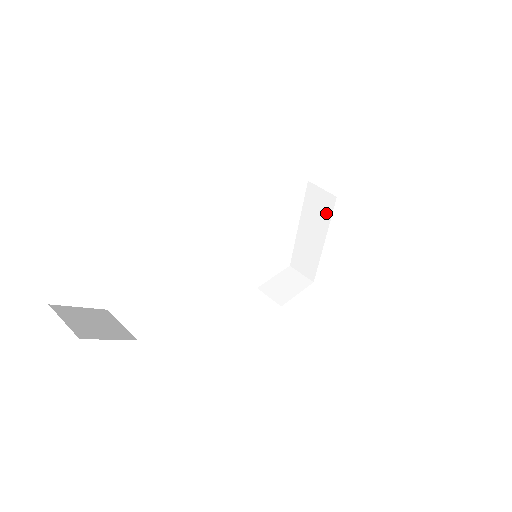
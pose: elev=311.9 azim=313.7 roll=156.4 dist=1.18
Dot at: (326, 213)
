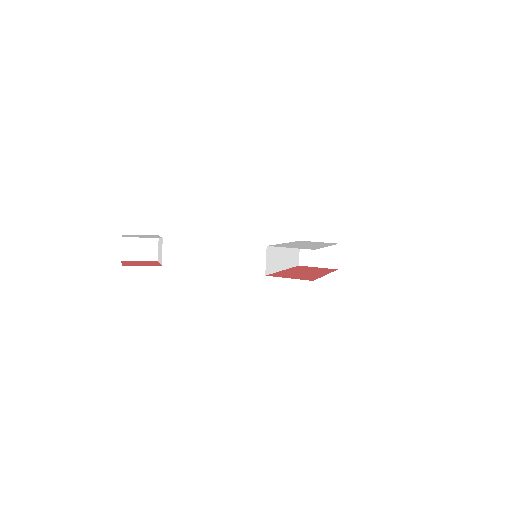
Dot at: occluded
